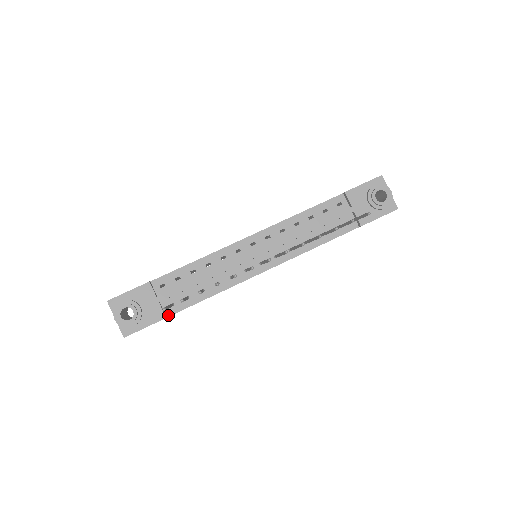
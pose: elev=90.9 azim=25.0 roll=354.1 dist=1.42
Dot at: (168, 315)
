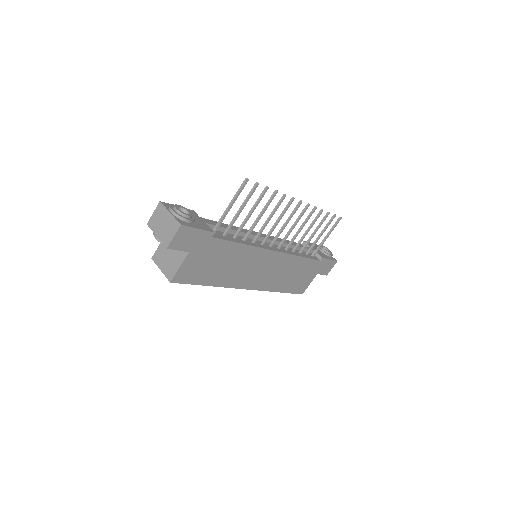
Dot at: (212, 236)
